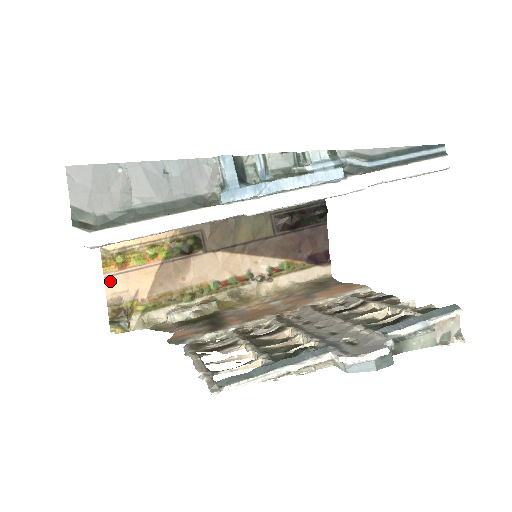
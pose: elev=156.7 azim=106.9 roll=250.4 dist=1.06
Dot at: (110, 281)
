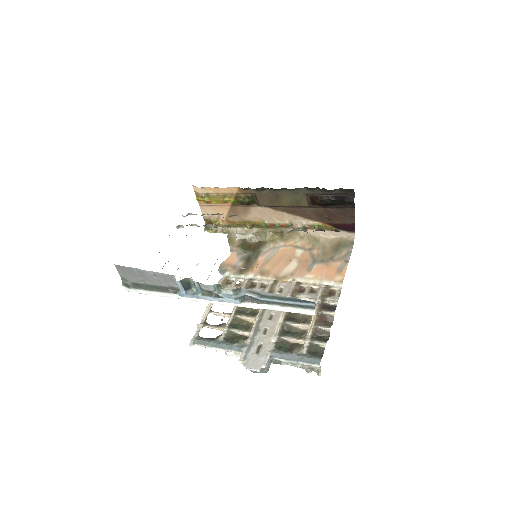
Dot at: (203, 208)
